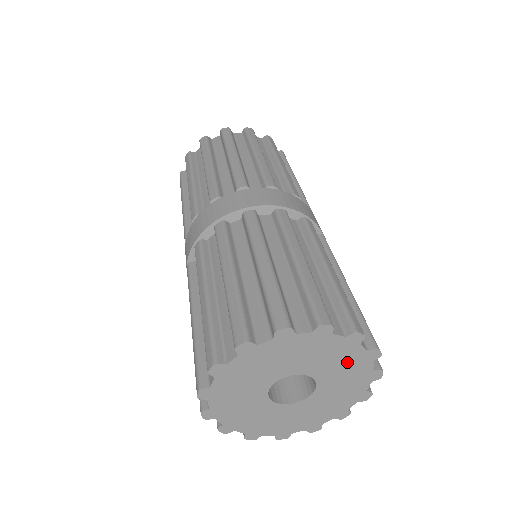
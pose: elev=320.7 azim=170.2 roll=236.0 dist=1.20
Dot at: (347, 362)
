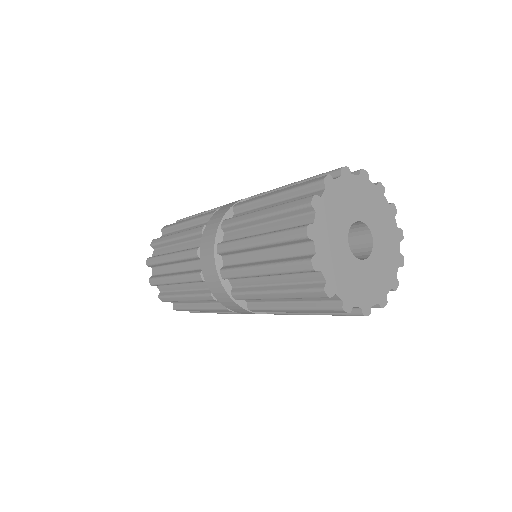
Dot at: (388, 232)
